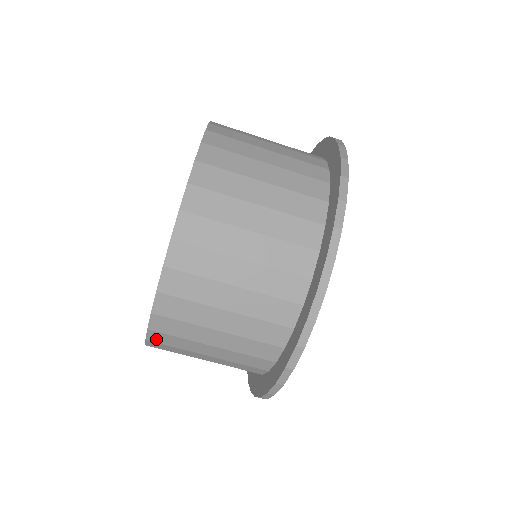
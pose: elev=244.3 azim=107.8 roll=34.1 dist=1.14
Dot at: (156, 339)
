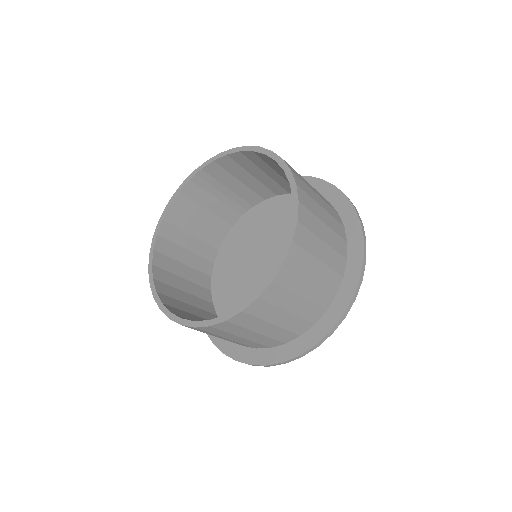
Dot at: occluded
